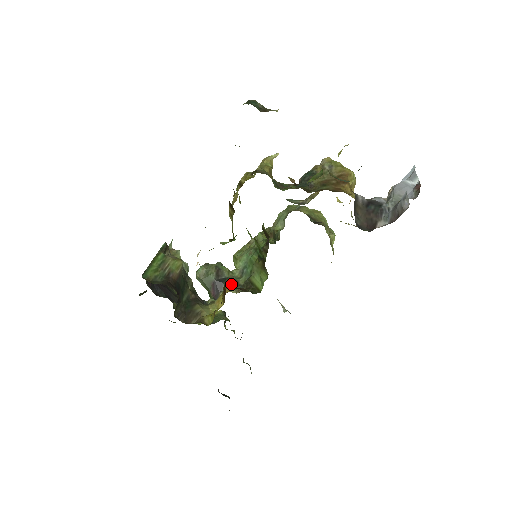
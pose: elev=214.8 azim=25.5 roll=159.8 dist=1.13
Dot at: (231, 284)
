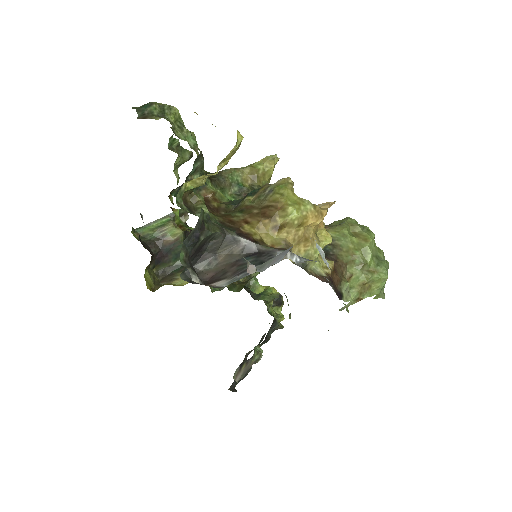
Dot at: occluded
